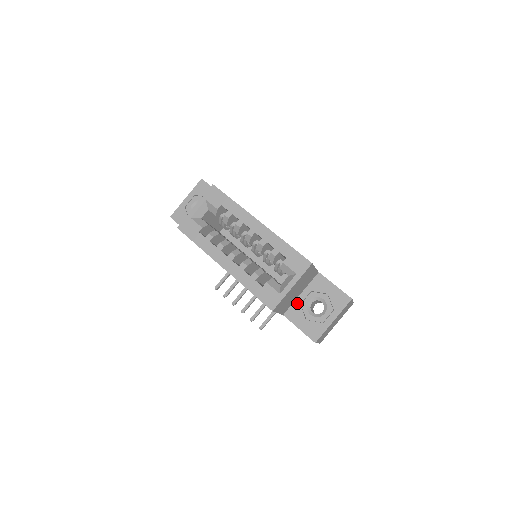
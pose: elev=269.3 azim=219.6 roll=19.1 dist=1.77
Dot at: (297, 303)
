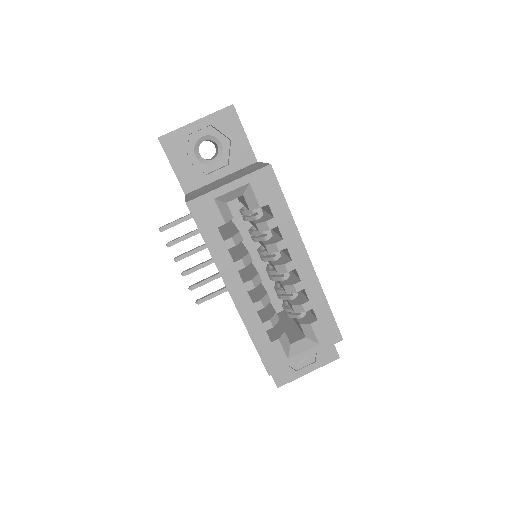
Dot at: occluded
